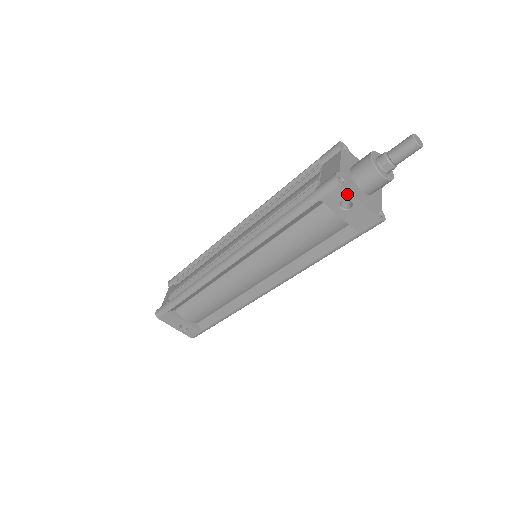
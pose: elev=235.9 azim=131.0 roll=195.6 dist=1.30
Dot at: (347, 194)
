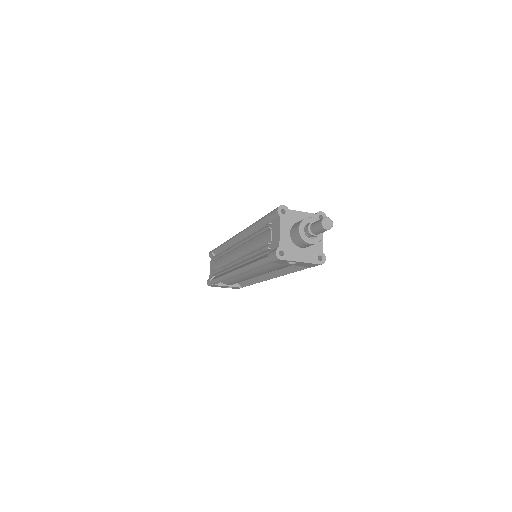
Dot at: (288, 261)
